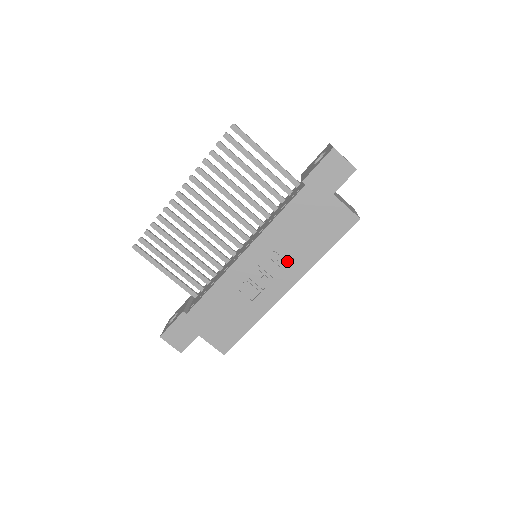
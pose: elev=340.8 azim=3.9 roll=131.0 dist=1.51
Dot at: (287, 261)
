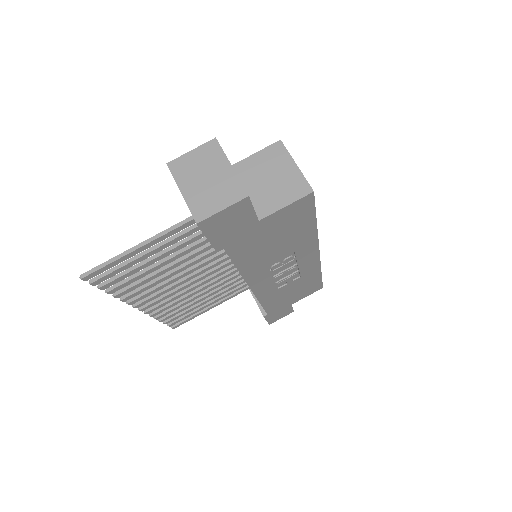
Dot at: (291, 255)
